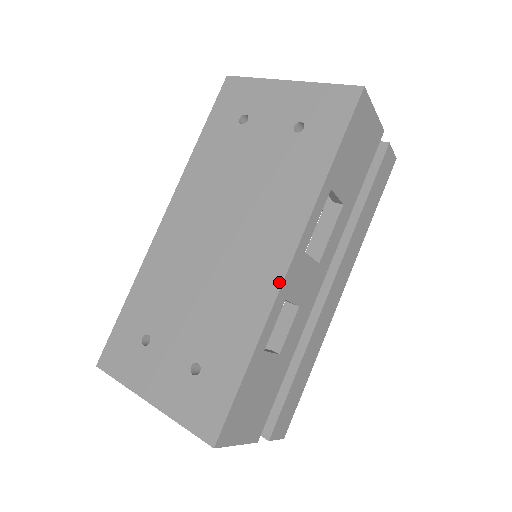
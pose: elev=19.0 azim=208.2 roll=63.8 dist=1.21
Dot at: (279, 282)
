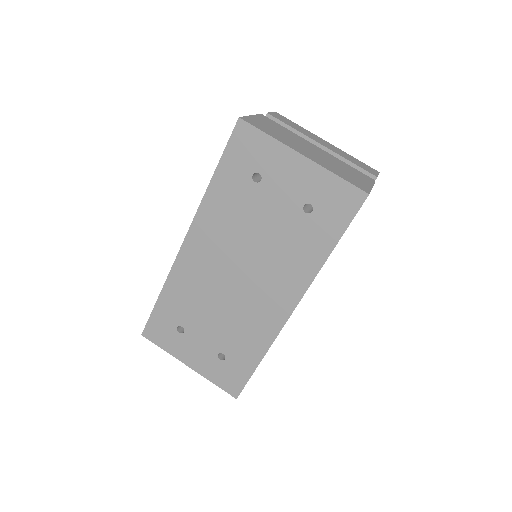
Dot at: (283, 323)
